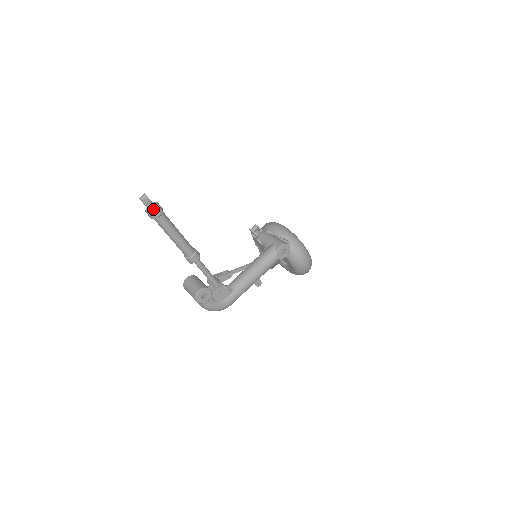
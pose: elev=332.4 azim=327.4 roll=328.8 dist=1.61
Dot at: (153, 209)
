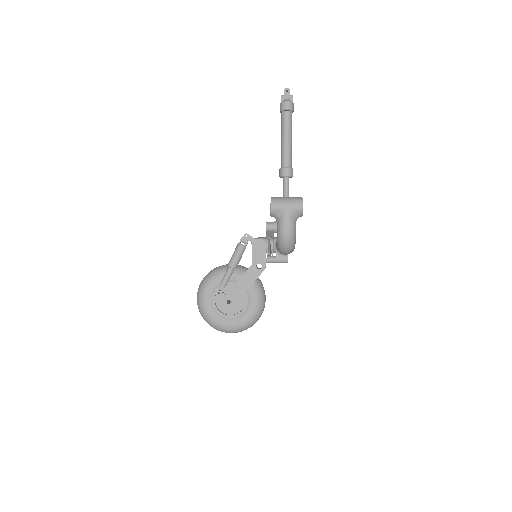
Dot at: occluded
